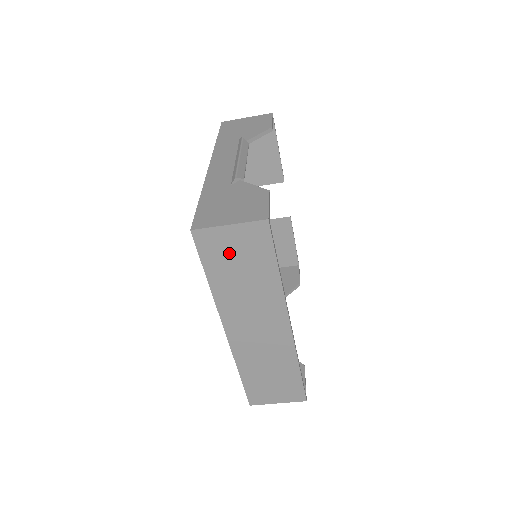
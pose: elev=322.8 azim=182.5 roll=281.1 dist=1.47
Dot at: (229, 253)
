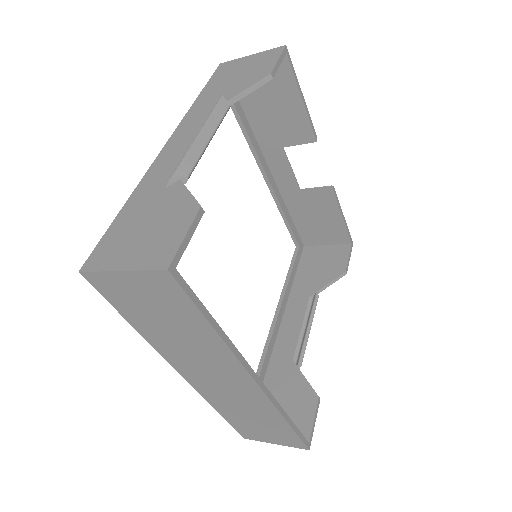
Dot at: (140, 301)
